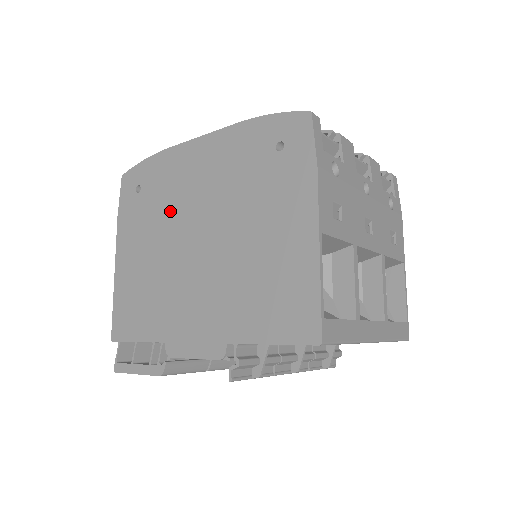
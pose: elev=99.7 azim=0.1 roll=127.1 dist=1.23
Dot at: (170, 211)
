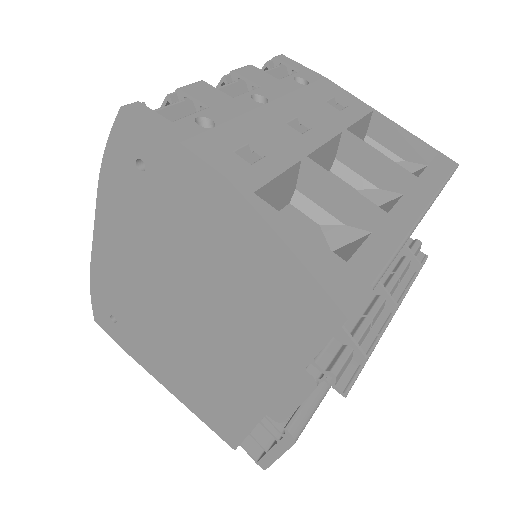
Dot at: (147, 311)
